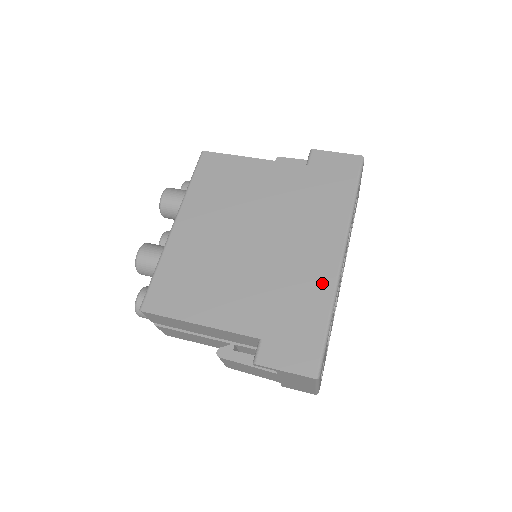
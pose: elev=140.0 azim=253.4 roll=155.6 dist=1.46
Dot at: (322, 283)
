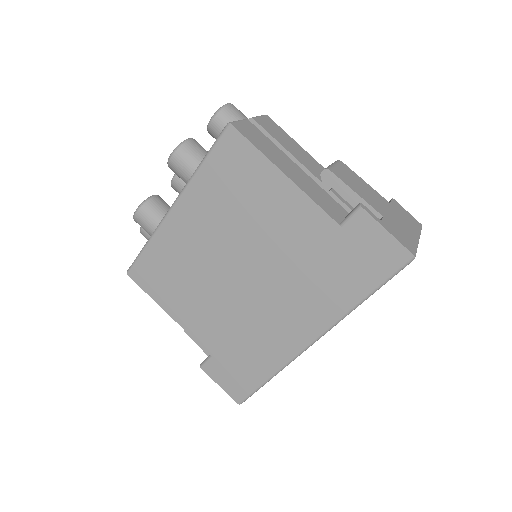
Dot at: (280, 352)
